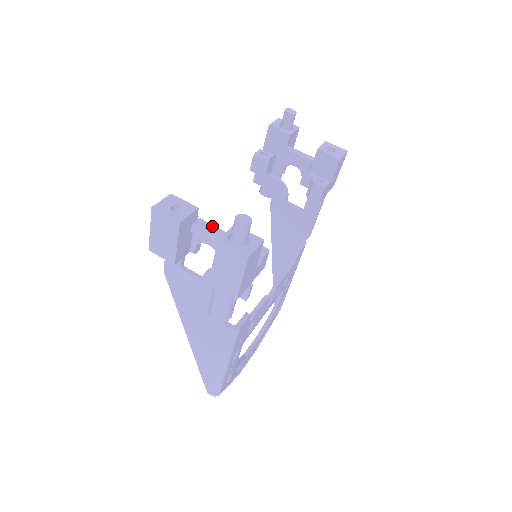
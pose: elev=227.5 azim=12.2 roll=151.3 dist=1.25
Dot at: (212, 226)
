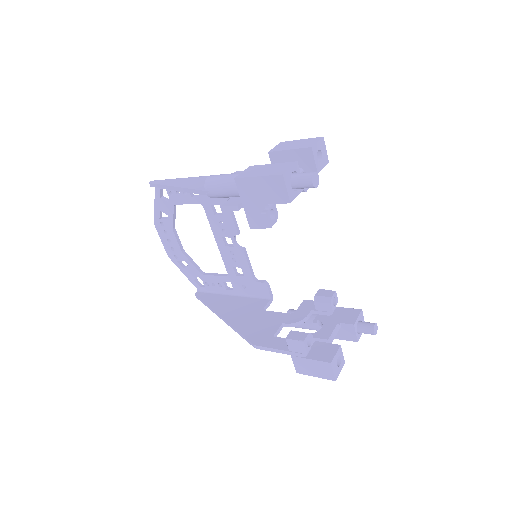
Dot at: (333, 333)
